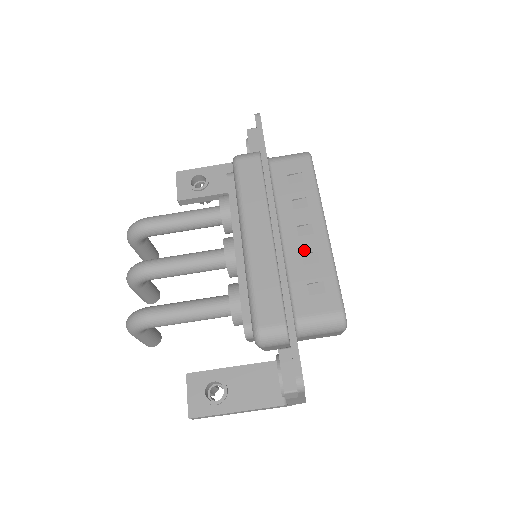
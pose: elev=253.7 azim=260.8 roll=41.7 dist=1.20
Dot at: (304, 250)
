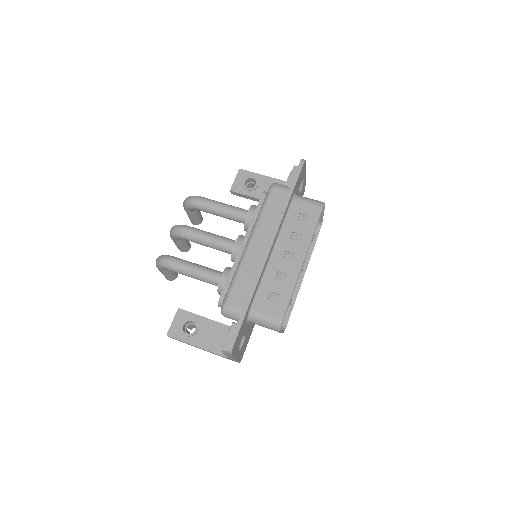
Dot at: (281, 269)
